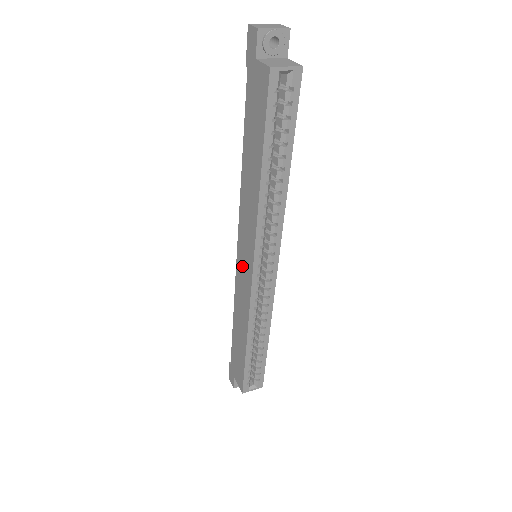
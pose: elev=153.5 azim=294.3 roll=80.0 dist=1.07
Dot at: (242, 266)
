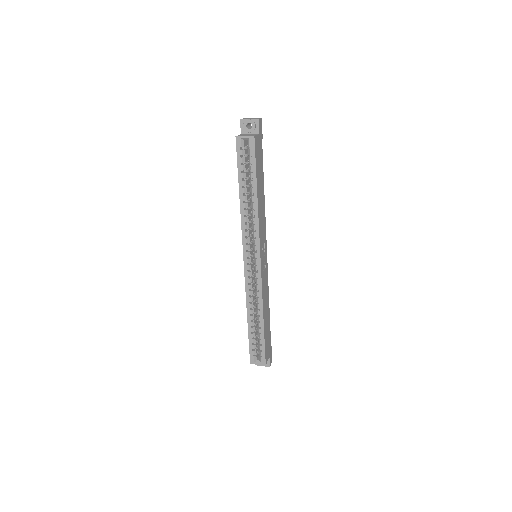
Dot at: occluded
